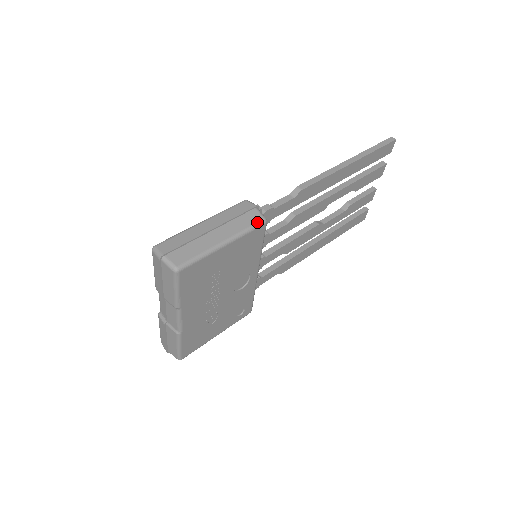
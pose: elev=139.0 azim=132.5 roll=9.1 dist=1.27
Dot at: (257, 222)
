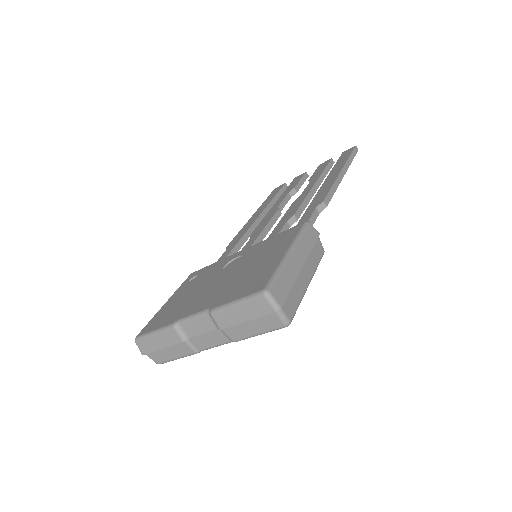
Dot at: (322, 255)
